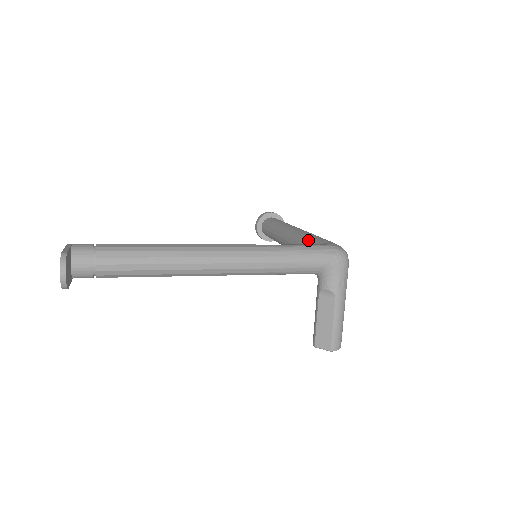
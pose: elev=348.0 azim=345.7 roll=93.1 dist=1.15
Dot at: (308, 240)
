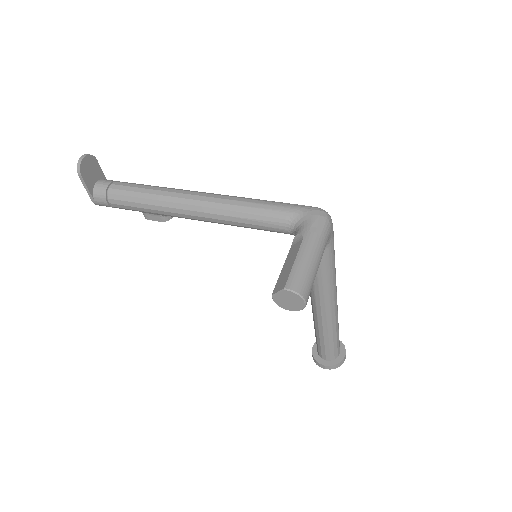
Dot at: occluded
